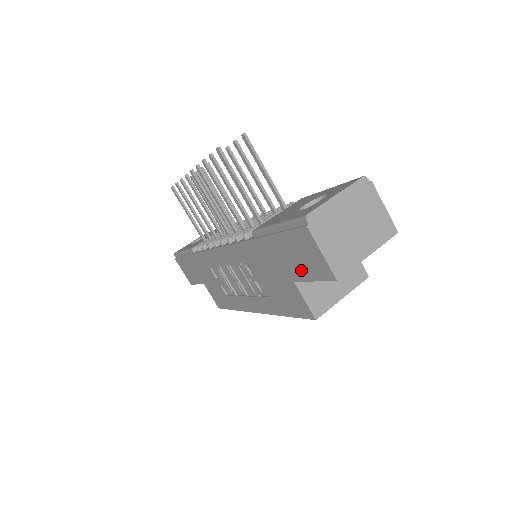
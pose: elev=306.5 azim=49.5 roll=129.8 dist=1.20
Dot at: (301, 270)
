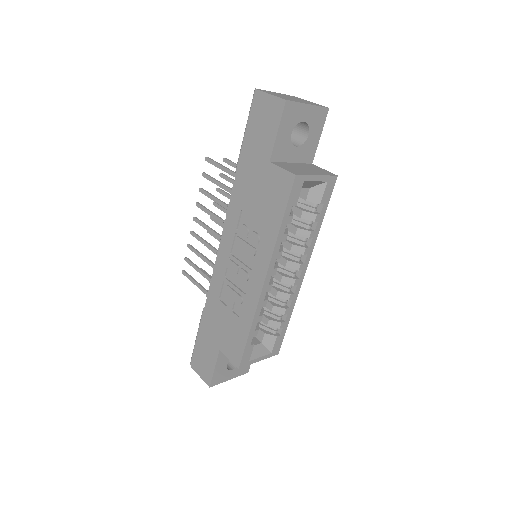
Dot at: (268, 137)
